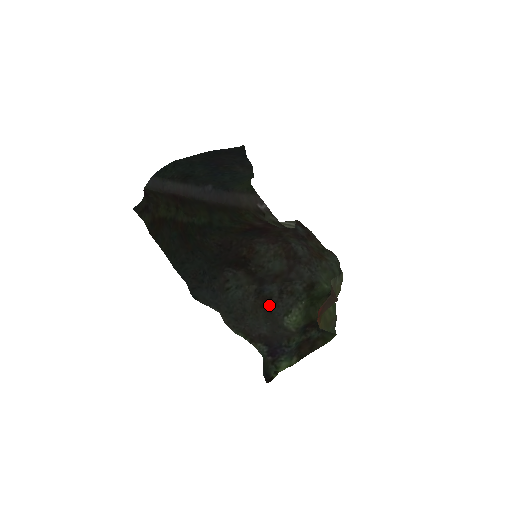
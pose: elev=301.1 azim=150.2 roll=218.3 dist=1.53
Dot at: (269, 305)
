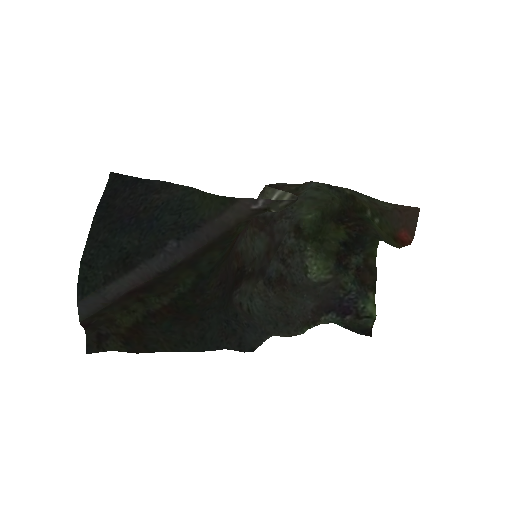
Dot at: (287, 282)
